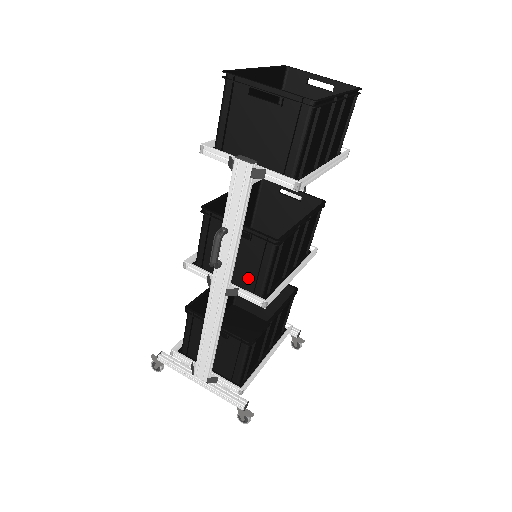
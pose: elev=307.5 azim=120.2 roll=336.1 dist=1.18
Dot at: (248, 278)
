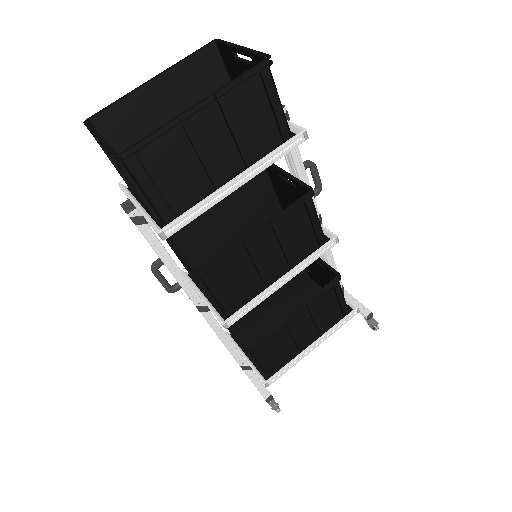
Dot at: occluded
